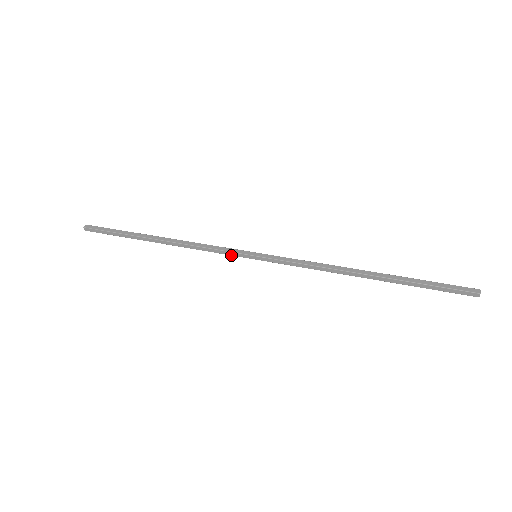
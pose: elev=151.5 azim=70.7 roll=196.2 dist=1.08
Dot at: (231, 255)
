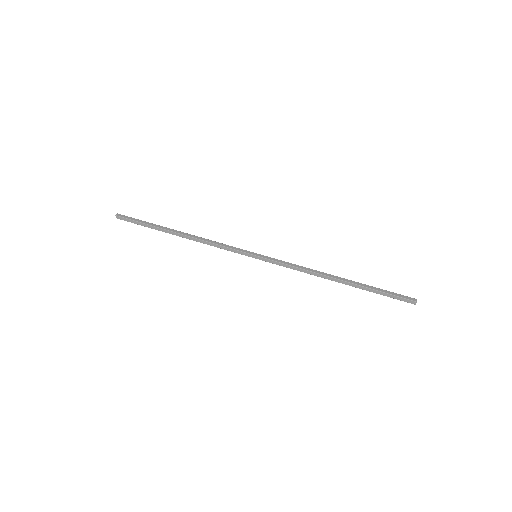
Dot at: (237, 251)
